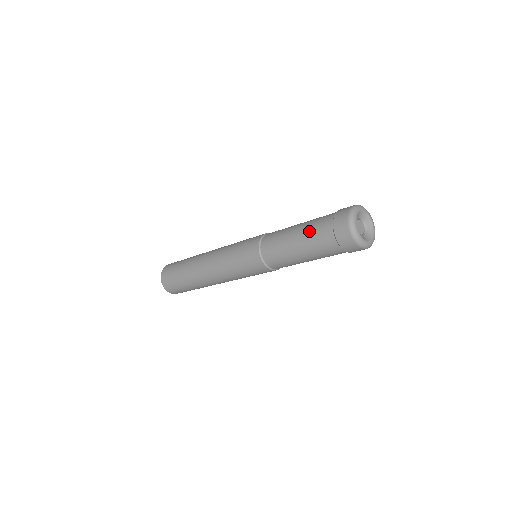
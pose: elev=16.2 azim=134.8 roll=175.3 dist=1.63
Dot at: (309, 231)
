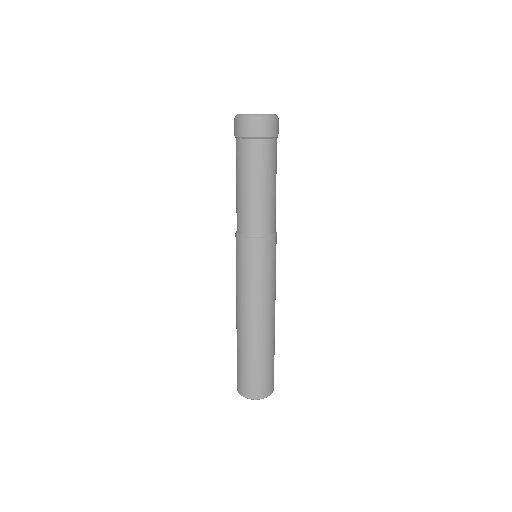
Dot at: (239, 168)
